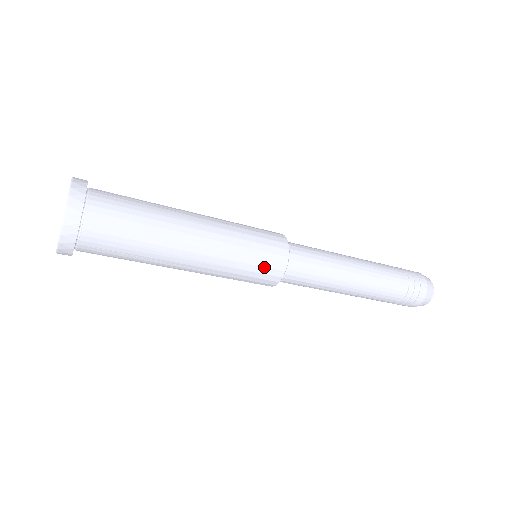
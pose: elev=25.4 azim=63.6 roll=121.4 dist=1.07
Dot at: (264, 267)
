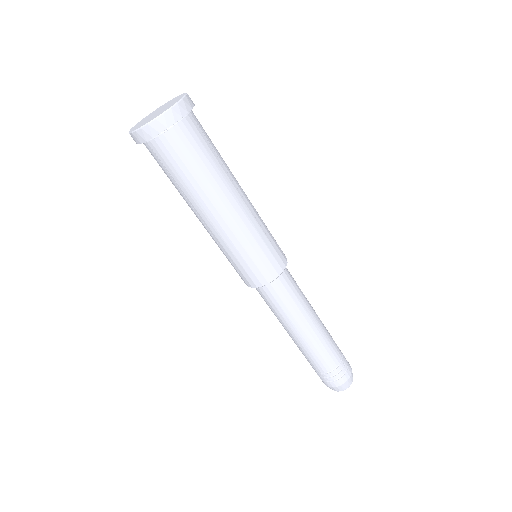
Dot at: (252, 270)
